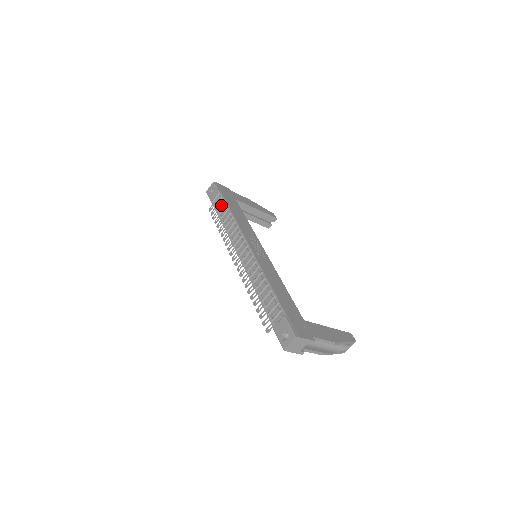
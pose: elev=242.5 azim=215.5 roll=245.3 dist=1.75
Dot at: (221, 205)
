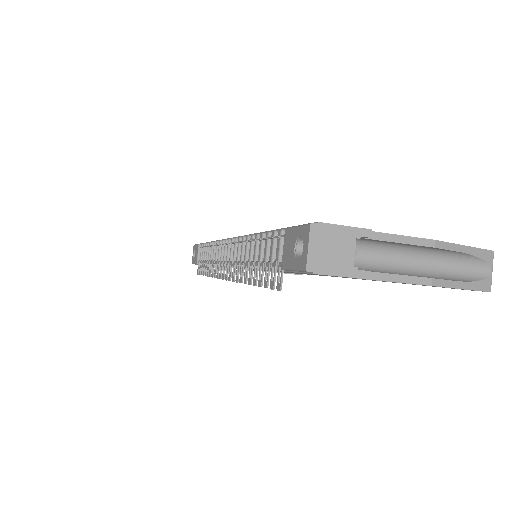
Dot at: (203, 252)
